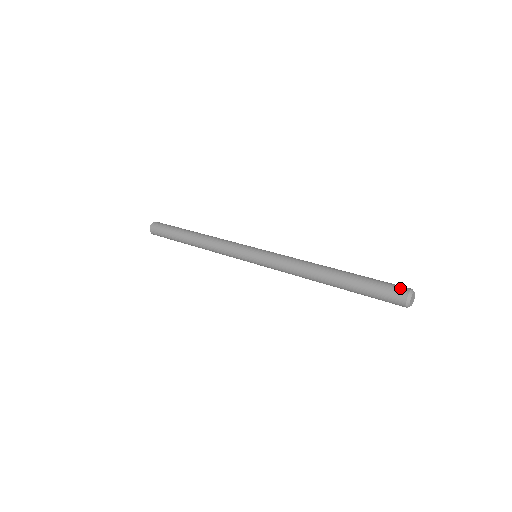
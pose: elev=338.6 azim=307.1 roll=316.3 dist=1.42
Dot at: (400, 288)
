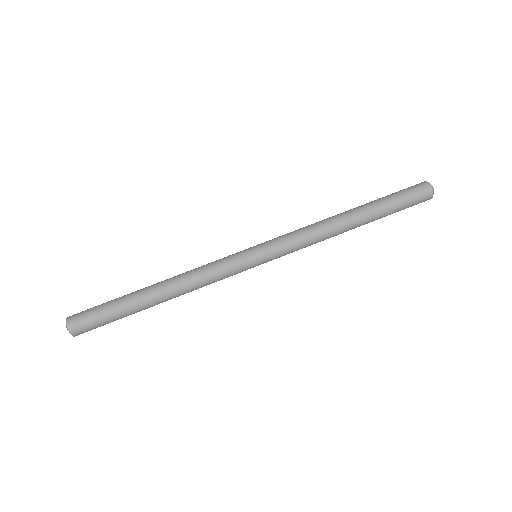
Dot at: (424, 191)
